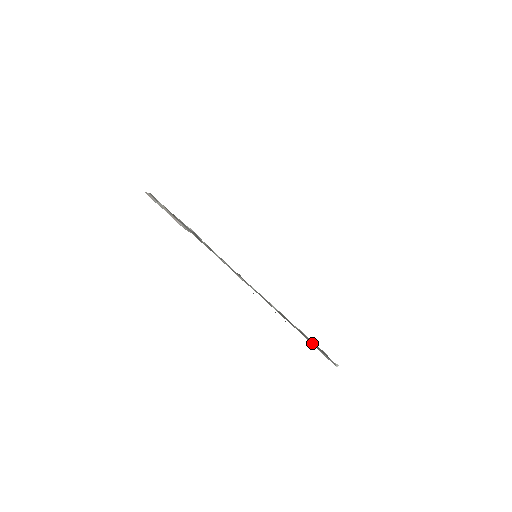
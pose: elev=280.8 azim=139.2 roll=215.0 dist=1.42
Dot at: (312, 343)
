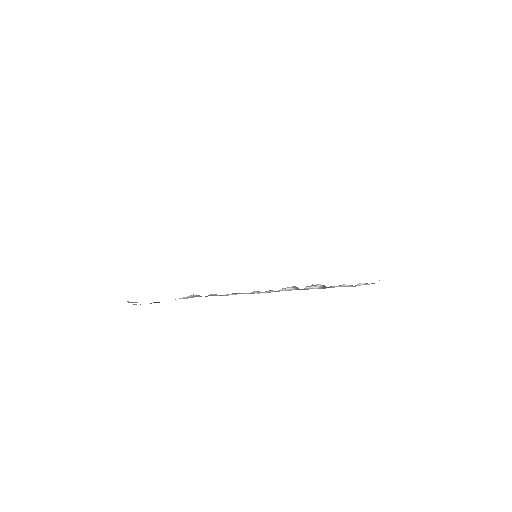
Dot at: occluded
